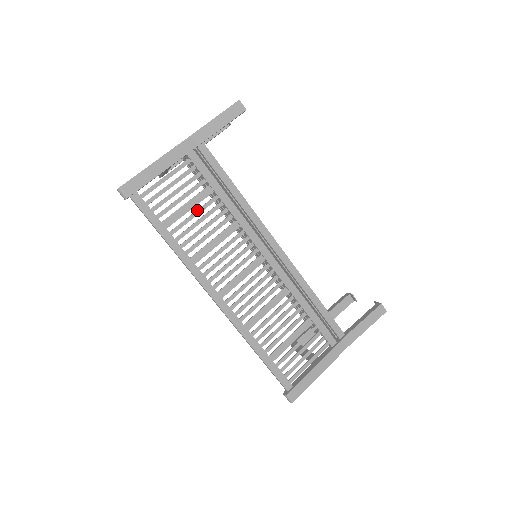
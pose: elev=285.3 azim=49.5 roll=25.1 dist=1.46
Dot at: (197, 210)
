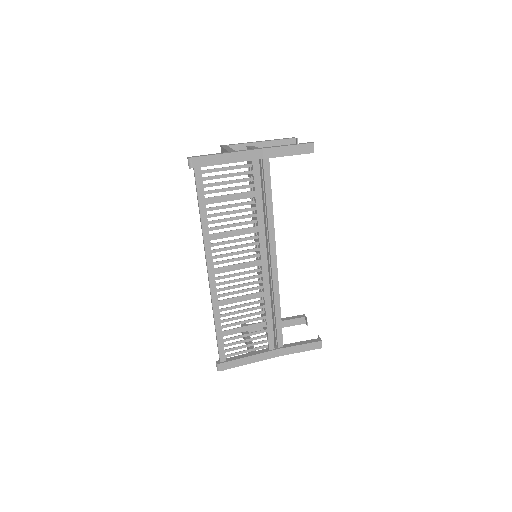
Dot at: (235, 203)
